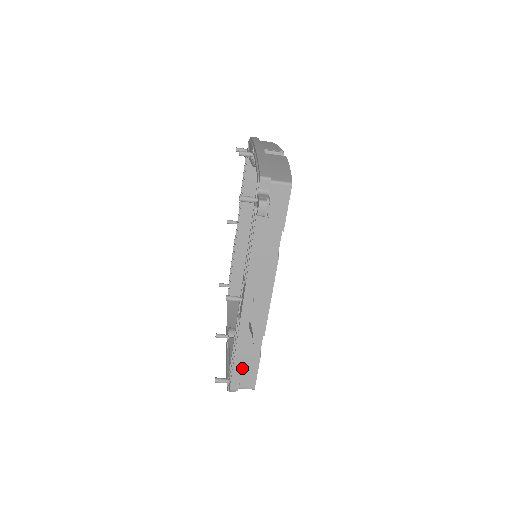
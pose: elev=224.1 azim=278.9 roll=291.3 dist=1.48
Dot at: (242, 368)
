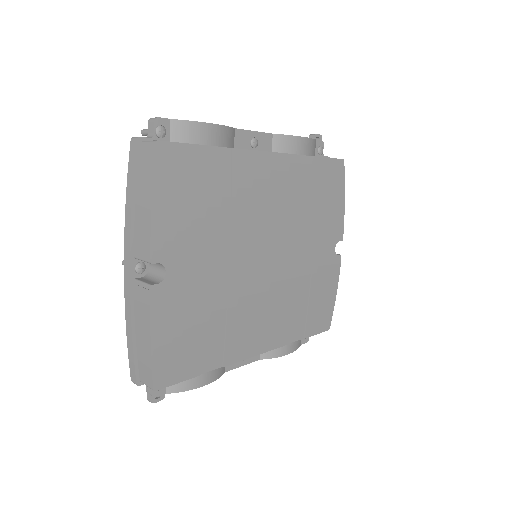
Dot at: occluded
